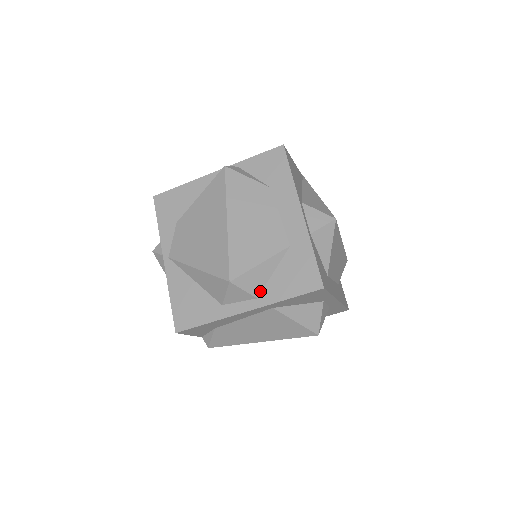
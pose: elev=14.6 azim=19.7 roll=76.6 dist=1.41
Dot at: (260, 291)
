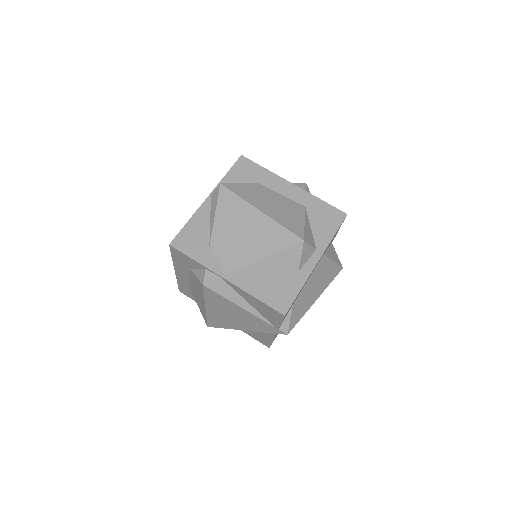
Dot at: (314, 243)
